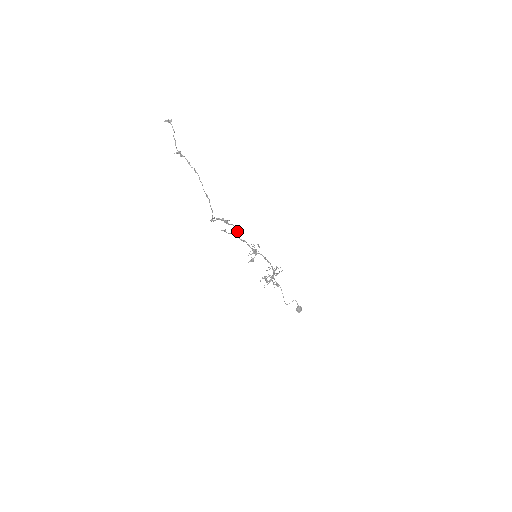
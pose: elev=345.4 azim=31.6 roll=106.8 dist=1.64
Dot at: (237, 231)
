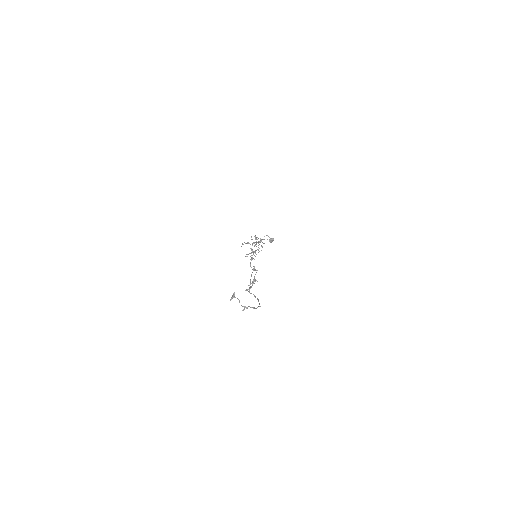
Dot at: occluded
